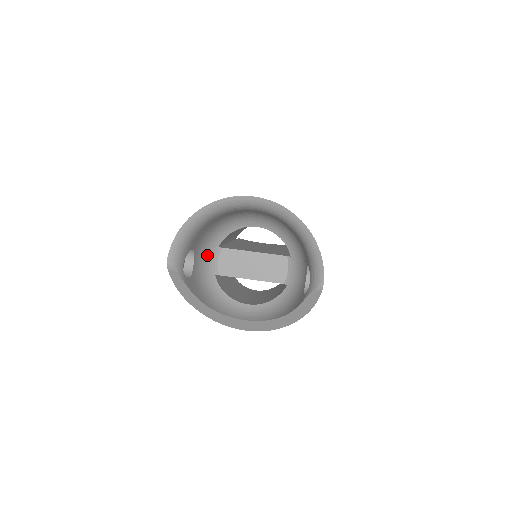
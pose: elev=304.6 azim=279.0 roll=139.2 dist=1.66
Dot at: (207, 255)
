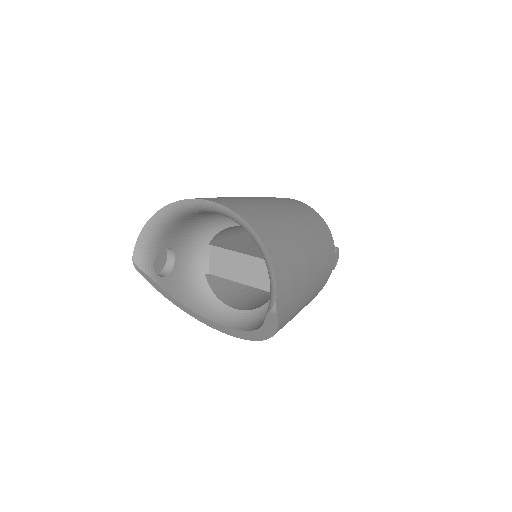
Dot at: (196, 252)
